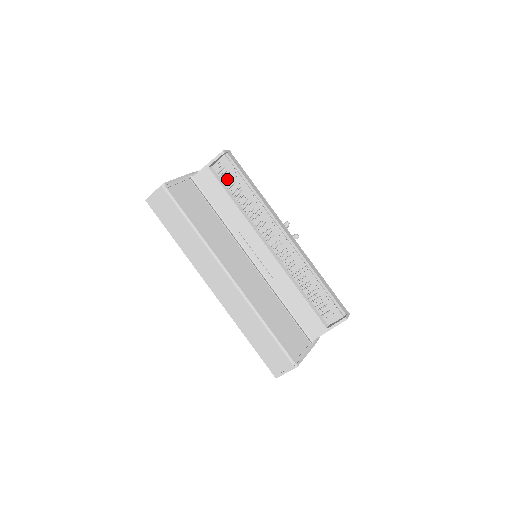
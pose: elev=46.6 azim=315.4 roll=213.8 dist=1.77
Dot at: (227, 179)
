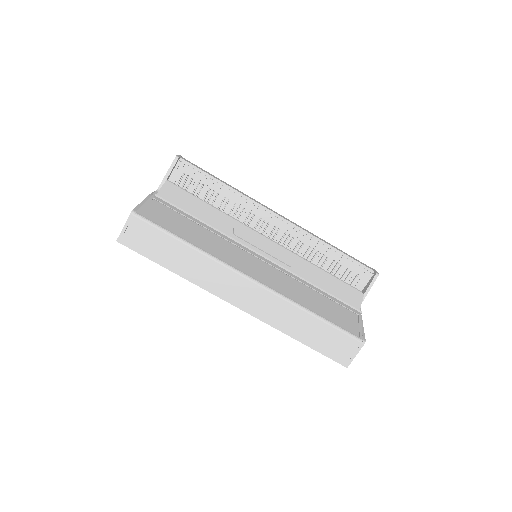
Dot at: (191, 186)
